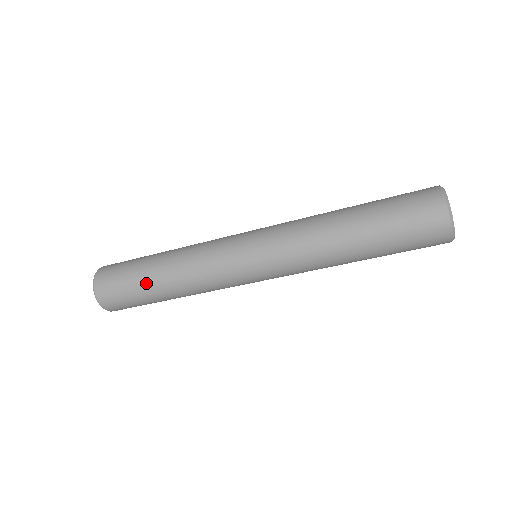
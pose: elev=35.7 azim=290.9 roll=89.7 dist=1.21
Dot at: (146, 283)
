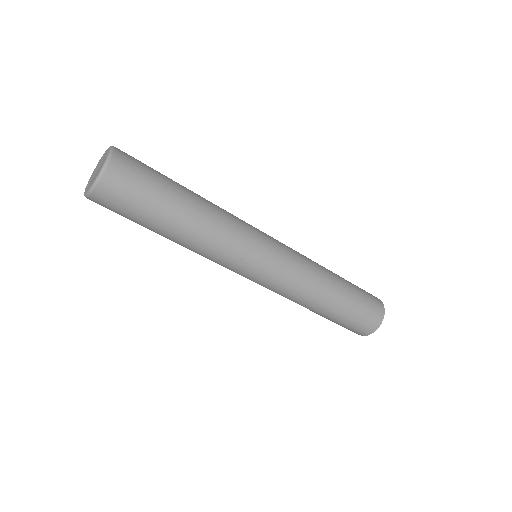
Dot at: (175, 197)
